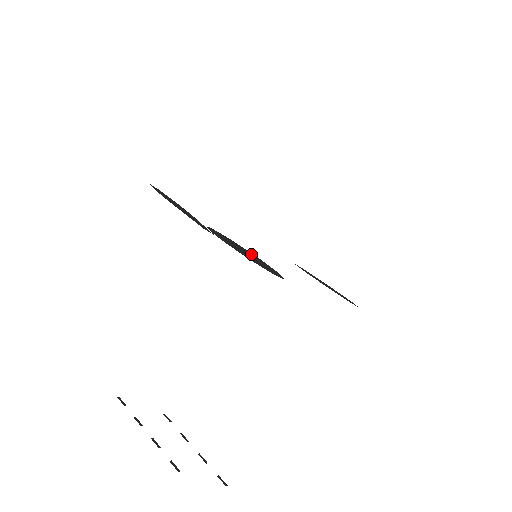
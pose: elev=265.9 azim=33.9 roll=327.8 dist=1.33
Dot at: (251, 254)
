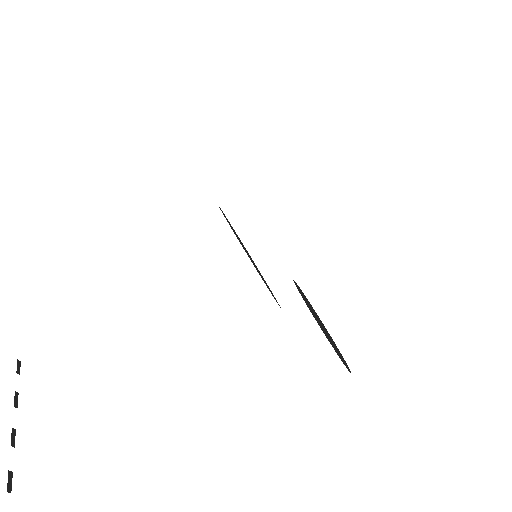
Dot at: occluded
